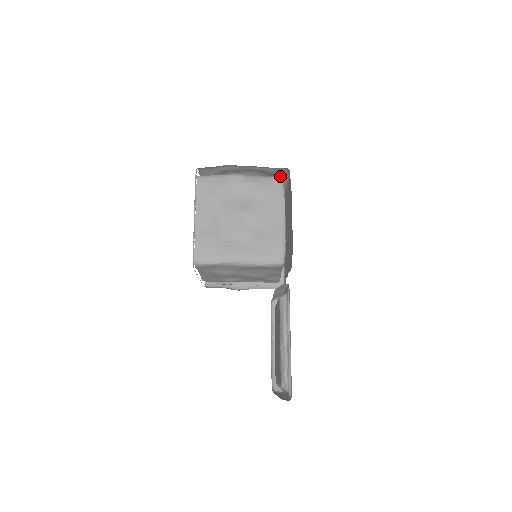
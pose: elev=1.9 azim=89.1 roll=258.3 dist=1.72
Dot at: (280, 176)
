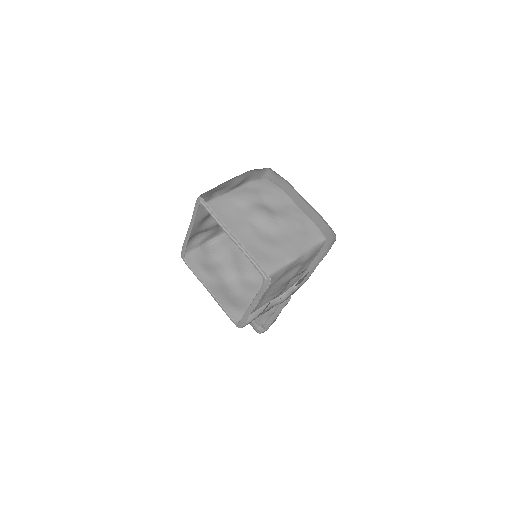
Dot at: (325, 240)
